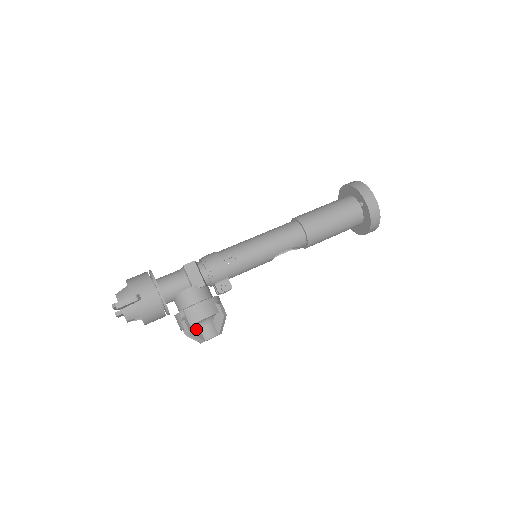
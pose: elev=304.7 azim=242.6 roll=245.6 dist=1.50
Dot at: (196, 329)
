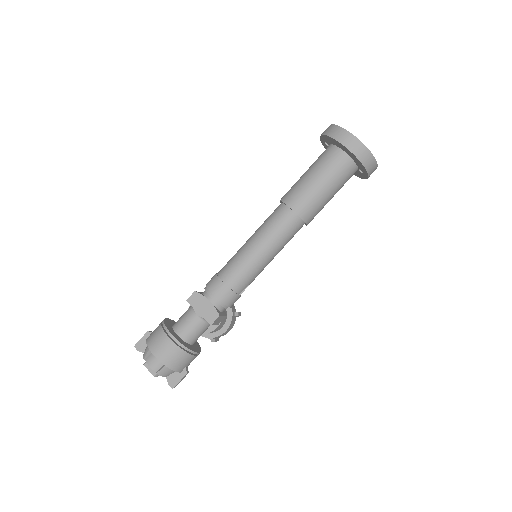
Dot at: occluded
